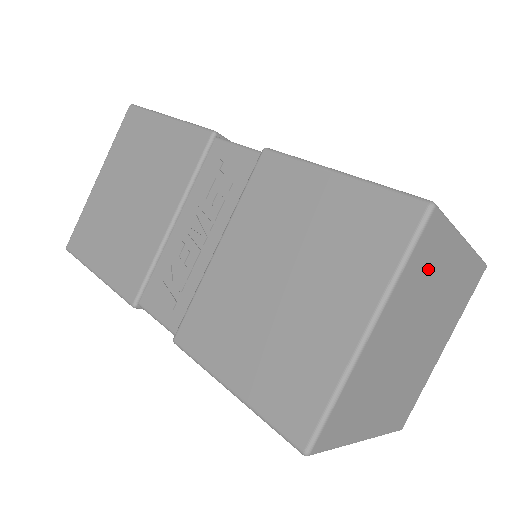
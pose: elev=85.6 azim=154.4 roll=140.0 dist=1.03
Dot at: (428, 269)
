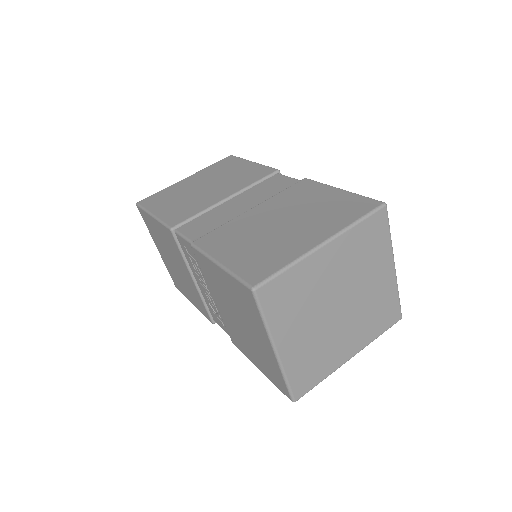
Dot at: (295, 294)
